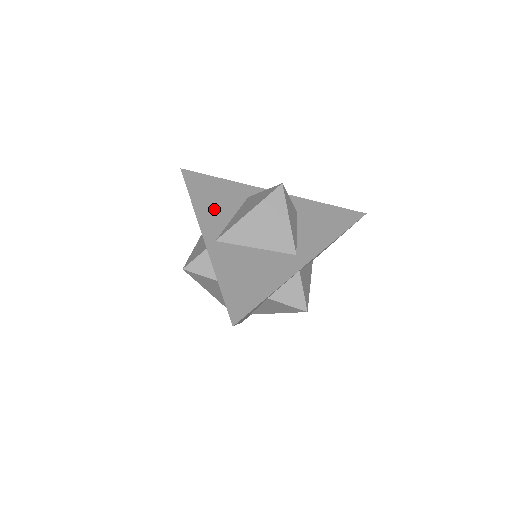
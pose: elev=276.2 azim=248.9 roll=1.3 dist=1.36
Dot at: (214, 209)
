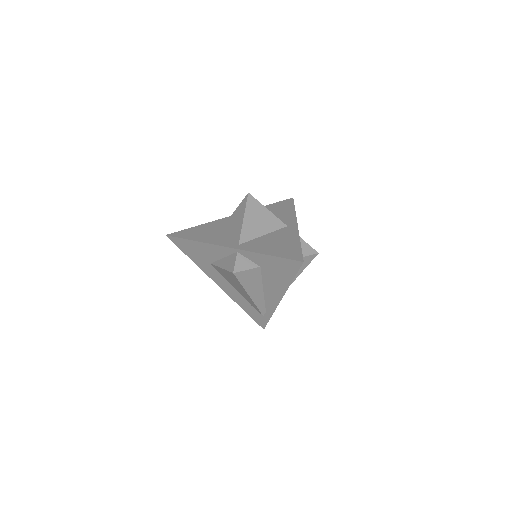
Dot at: (215, 236)
